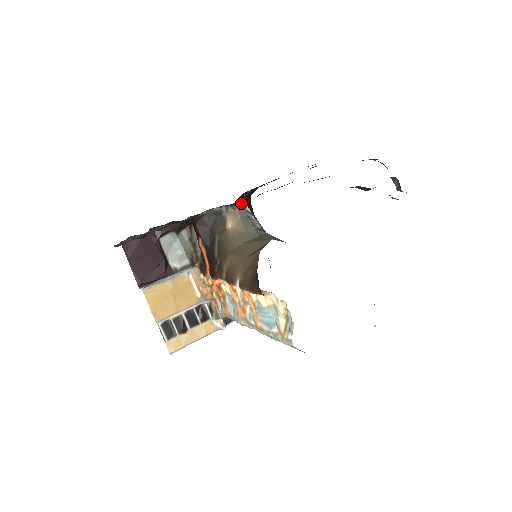
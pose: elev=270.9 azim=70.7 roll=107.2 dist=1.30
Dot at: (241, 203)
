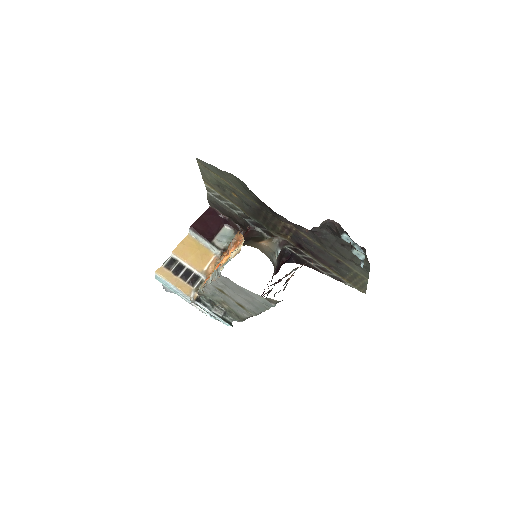
Dot at: (279, 244)
